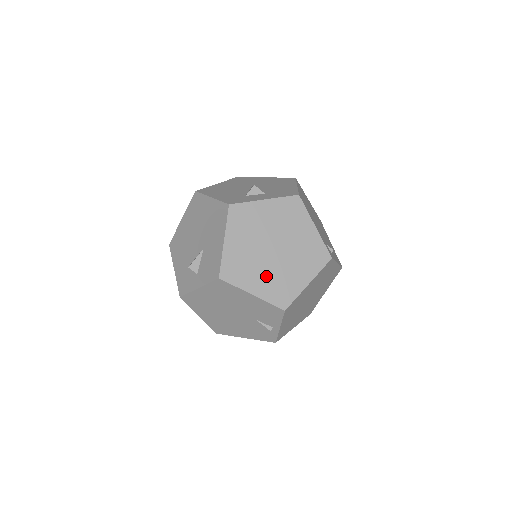
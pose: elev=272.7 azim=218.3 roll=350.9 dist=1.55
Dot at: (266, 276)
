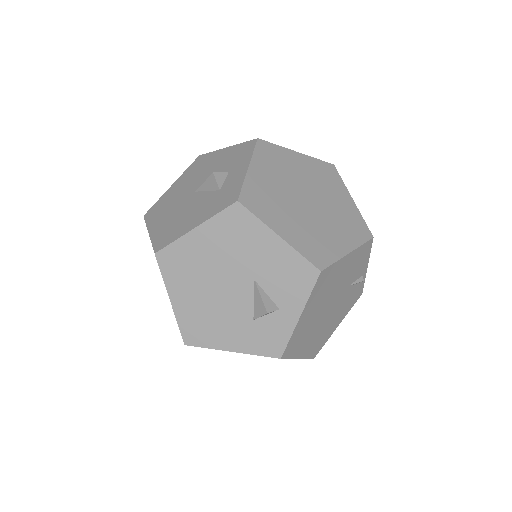
Dot at: (333, 227)
